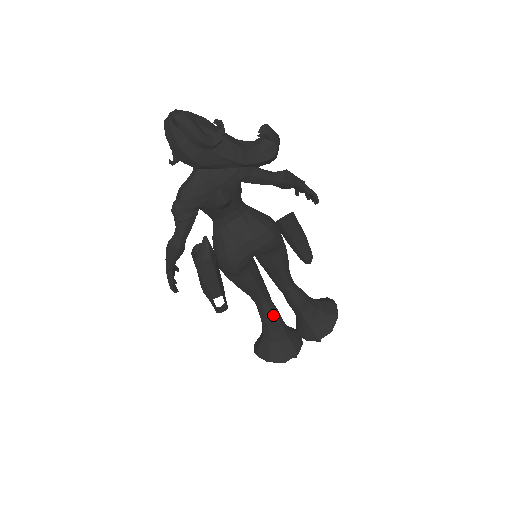
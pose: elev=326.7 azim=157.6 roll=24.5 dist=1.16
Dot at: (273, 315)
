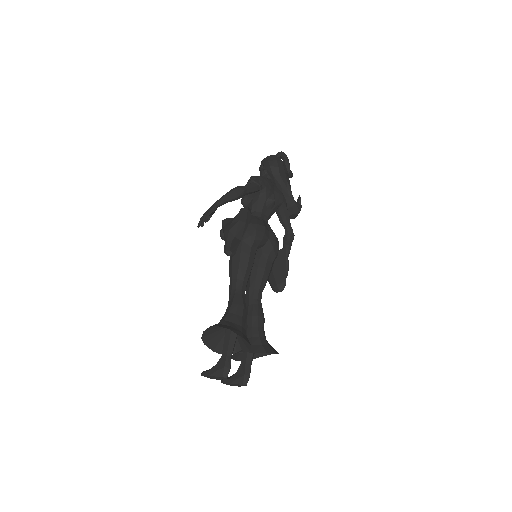
Dot at: (245, 303)
